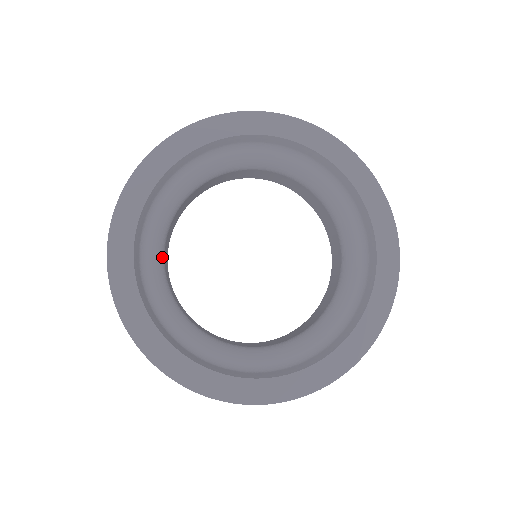
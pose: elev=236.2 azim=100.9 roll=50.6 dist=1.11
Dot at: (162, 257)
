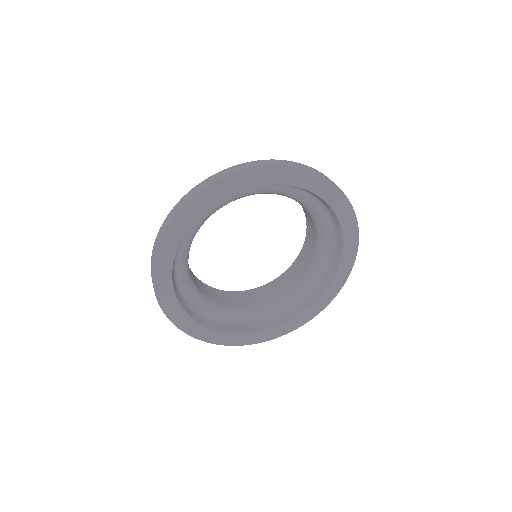
Dot at: occluded
